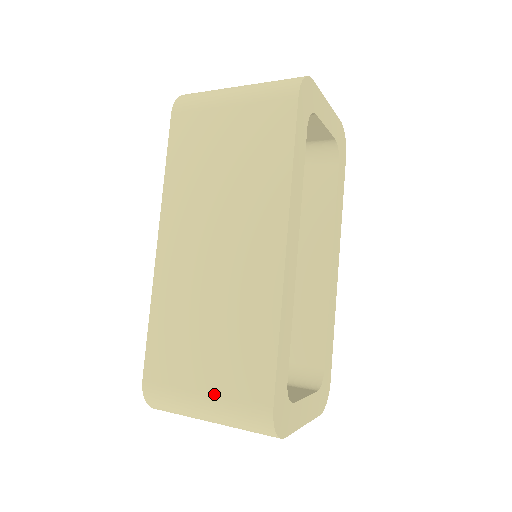
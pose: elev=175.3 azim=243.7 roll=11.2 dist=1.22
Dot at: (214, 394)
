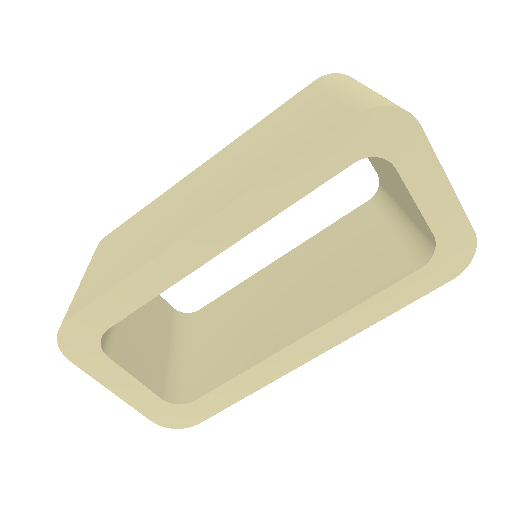
Dot at: (86, 278)
